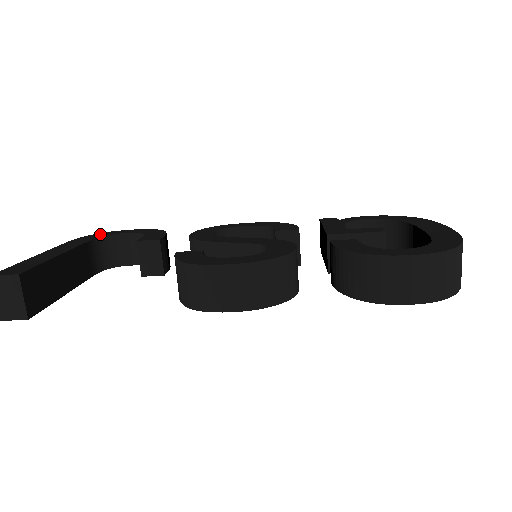
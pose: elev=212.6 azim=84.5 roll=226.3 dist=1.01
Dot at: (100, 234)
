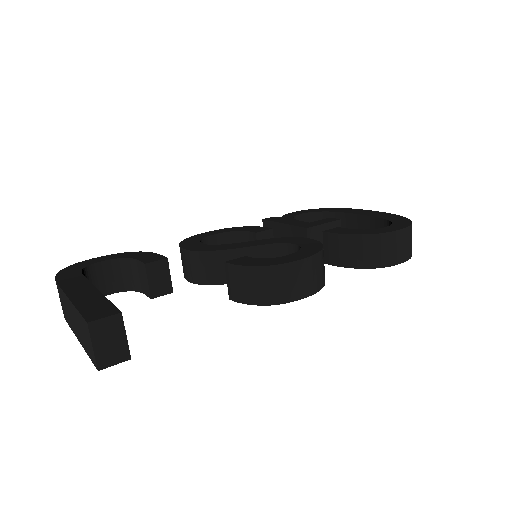
Dot at: (72, 268)
